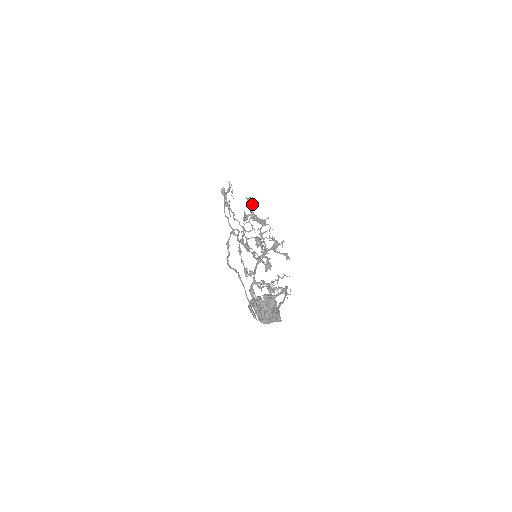
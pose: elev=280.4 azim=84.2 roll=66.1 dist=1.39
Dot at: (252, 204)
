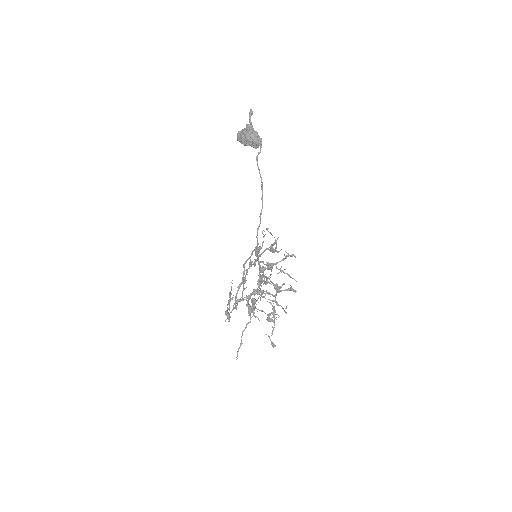
Dot at: (254, 313)
